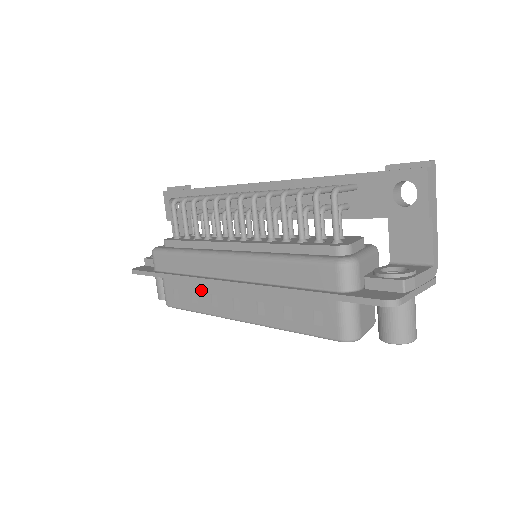
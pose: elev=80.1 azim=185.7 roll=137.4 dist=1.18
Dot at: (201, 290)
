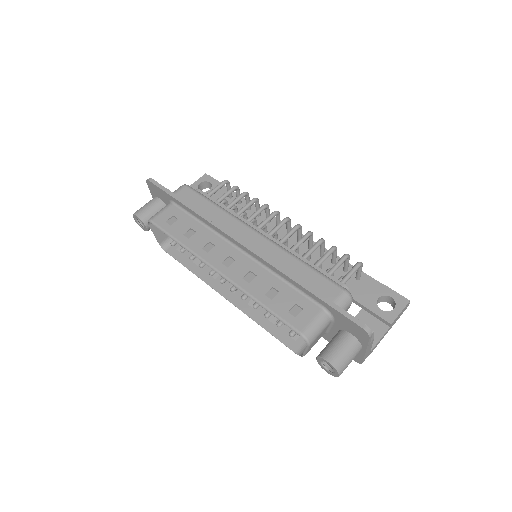
Dot at: (203, 234)
